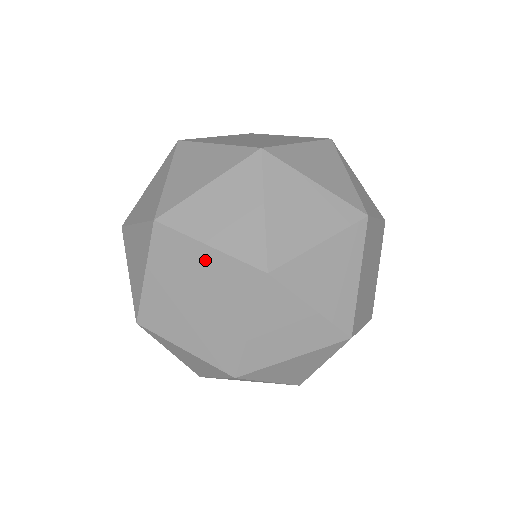
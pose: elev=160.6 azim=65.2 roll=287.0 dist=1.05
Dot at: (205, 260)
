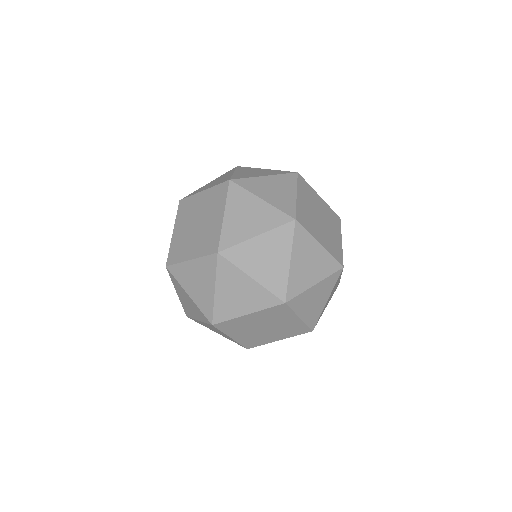
Dot at: (217, 217)
